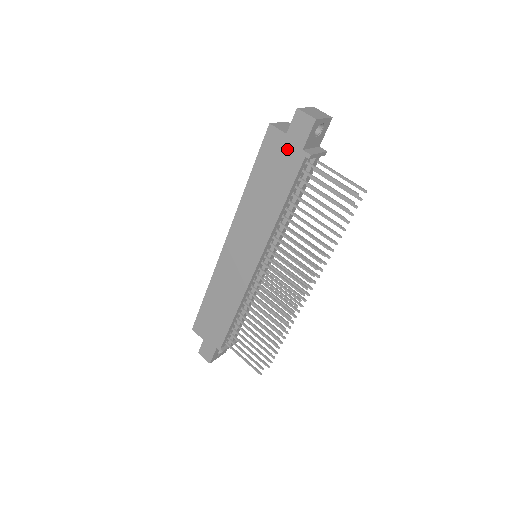
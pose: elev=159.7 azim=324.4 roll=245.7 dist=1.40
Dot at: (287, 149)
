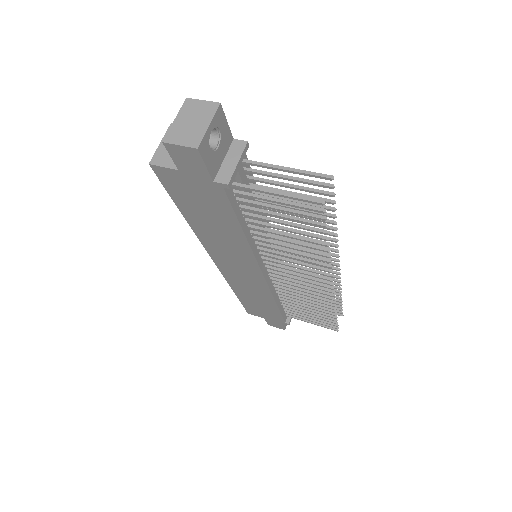
Dot at: (195, 184)
